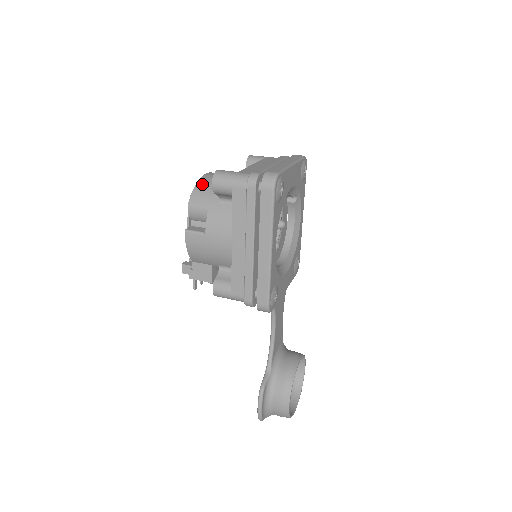
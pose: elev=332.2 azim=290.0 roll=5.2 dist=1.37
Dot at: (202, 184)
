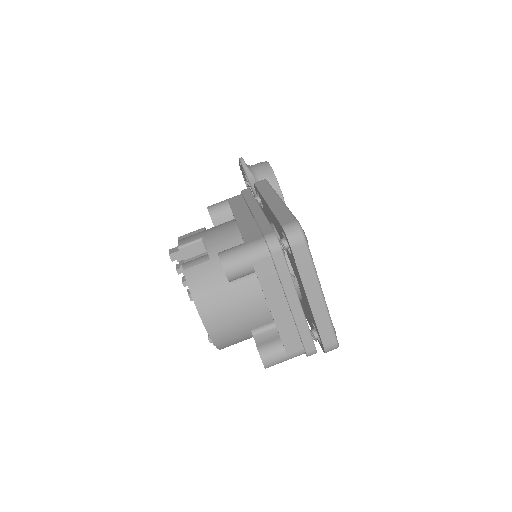
Dot at: (222, 342)
